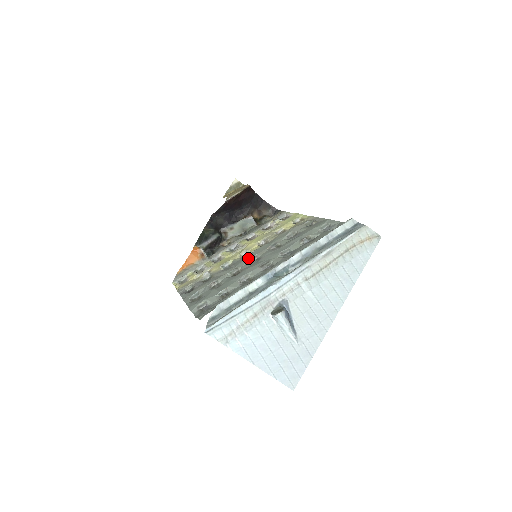
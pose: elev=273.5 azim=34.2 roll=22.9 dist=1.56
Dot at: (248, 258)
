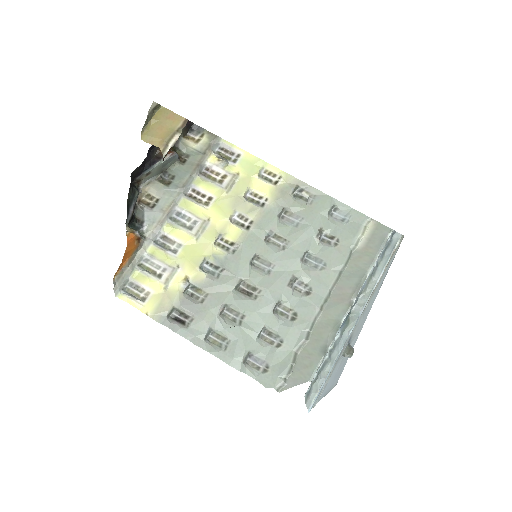
Dot at: (247, 261)
